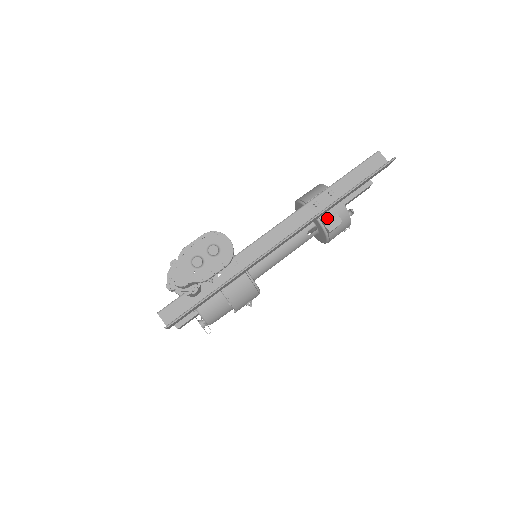
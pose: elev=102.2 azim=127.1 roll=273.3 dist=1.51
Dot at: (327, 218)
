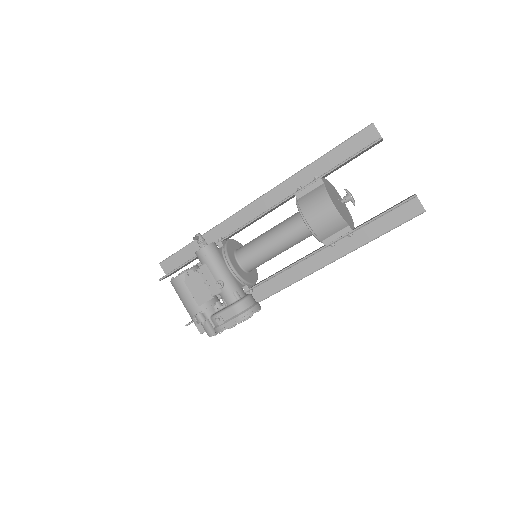
Dot at: occluded
